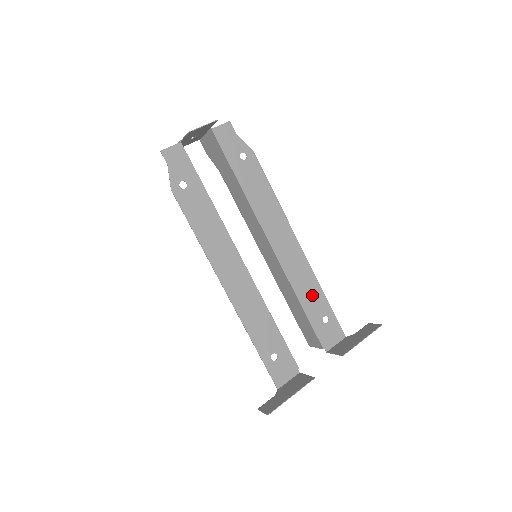
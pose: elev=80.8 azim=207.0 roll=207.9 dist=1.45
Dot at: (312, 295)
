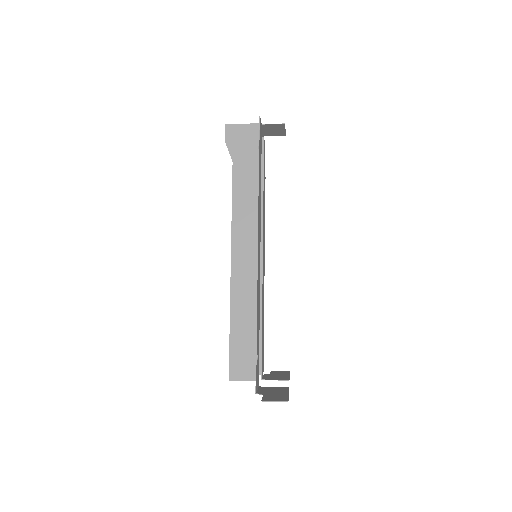
Dot at: (263, 319)
